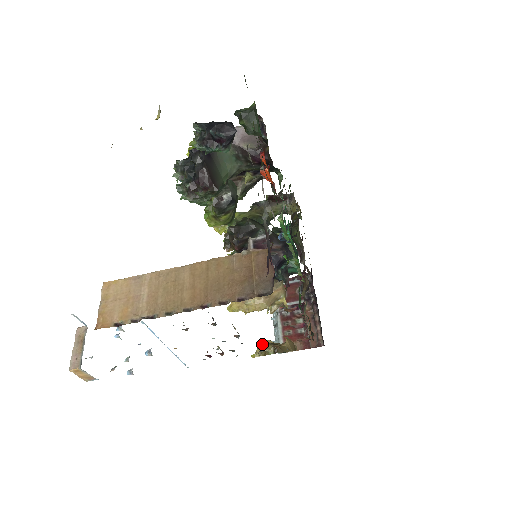
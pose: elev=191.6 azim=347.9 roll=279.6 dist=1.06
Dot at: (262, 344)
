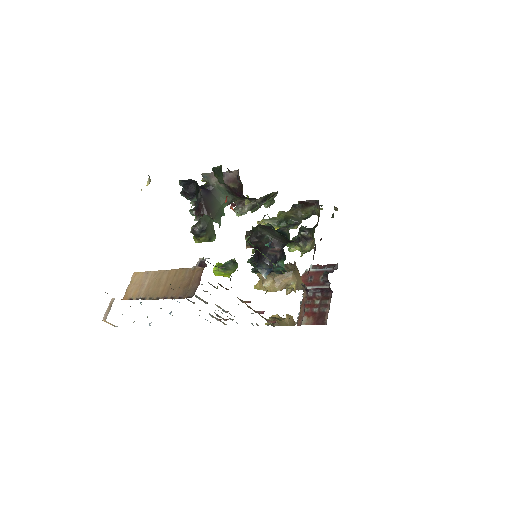
Dot at: occluded
